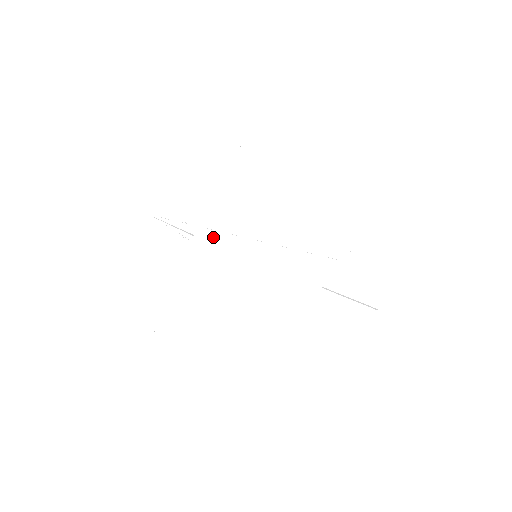
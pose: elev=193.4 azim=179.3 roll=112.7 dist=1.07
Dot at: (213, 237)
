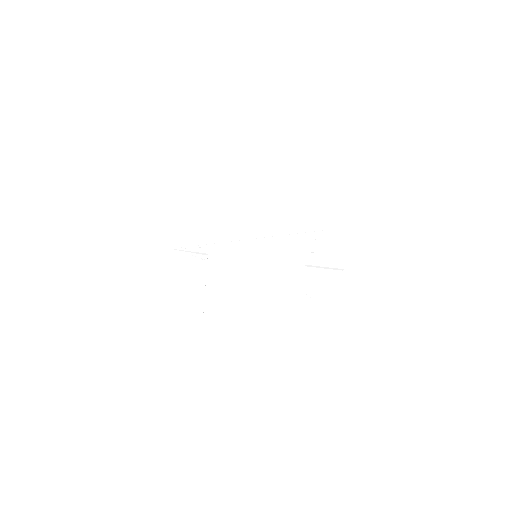
Dot at: (223, 251)
